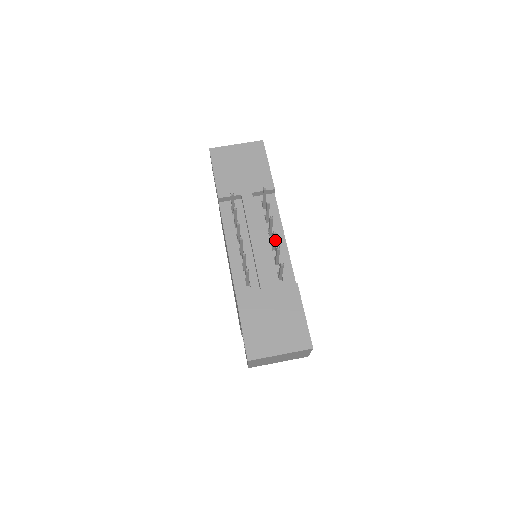
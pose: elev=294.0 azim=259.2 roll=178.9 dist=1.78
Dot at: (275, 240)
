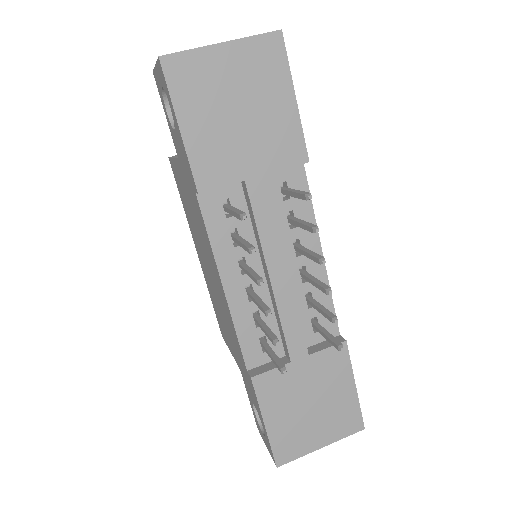
Dot at: occluded
